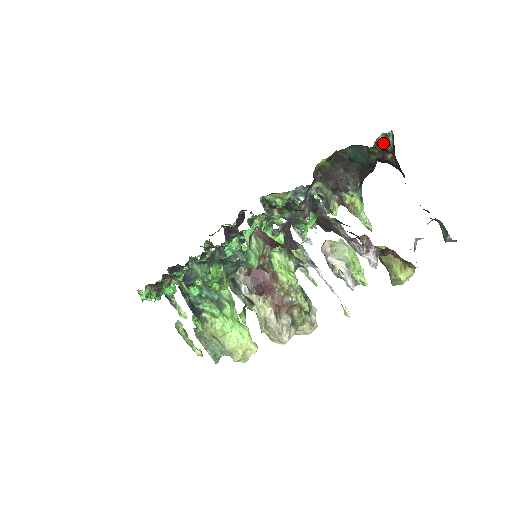
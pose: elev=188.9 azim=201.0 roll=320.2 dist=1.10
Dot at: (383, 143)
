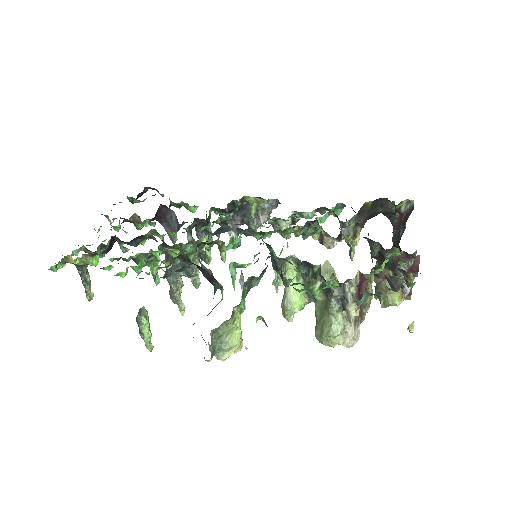
Dot at: (402, 205)
